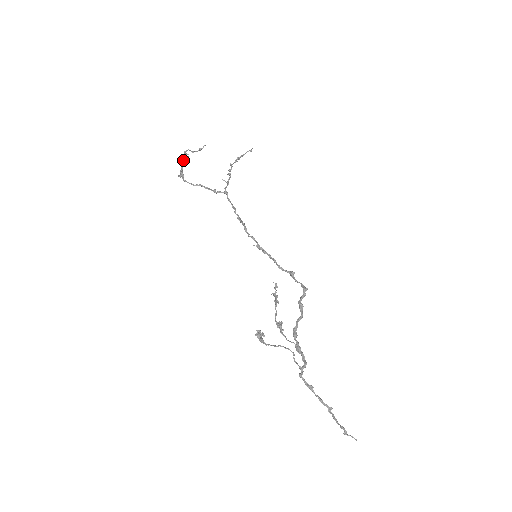
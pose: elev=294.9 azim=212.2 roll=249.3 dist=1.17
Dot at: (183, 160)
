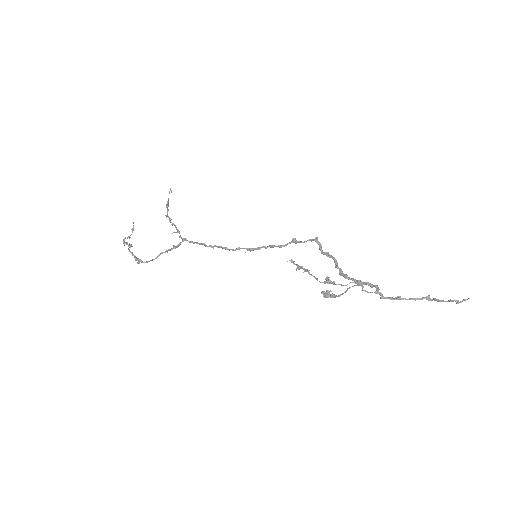
Dot at: (129, 249)
